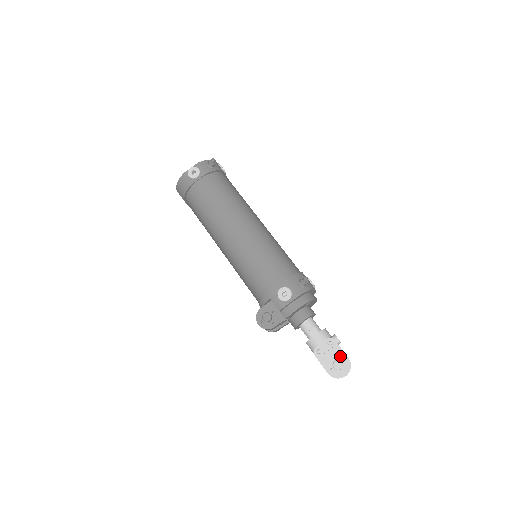
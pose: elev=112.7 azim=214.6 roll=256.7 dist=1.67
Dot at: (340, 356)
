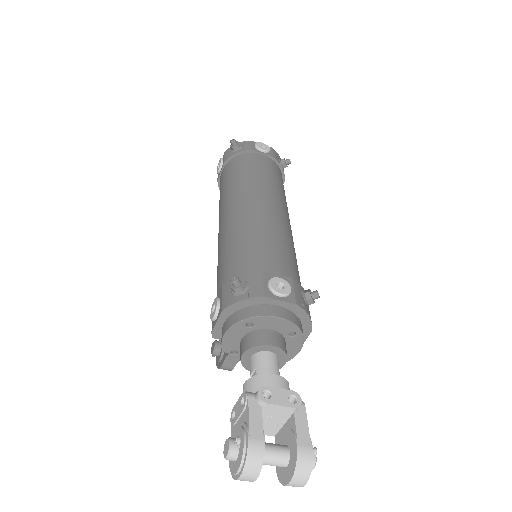
Dot at: (241, 431)
